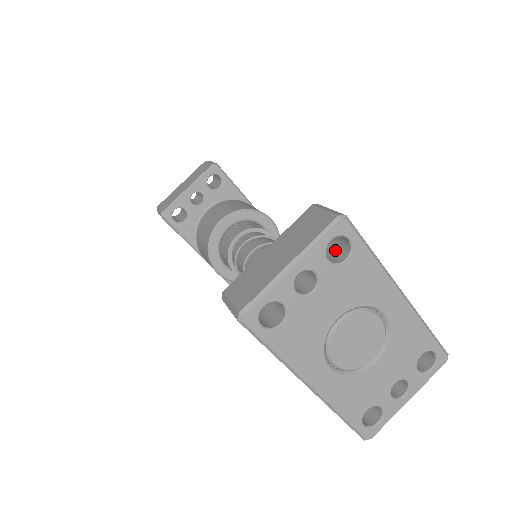
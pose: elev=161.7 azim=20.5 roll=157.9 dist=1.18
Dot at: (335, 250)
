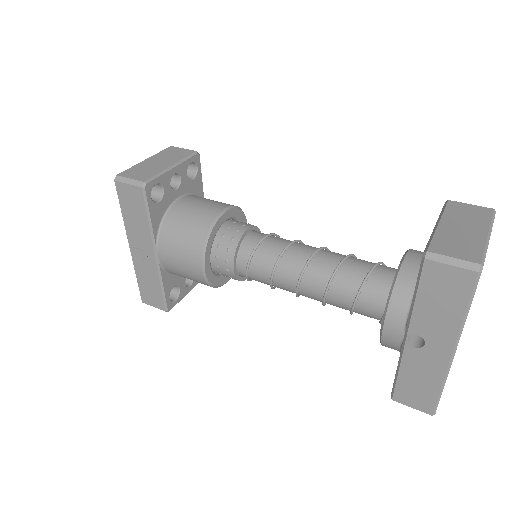
Dot at: occluded
